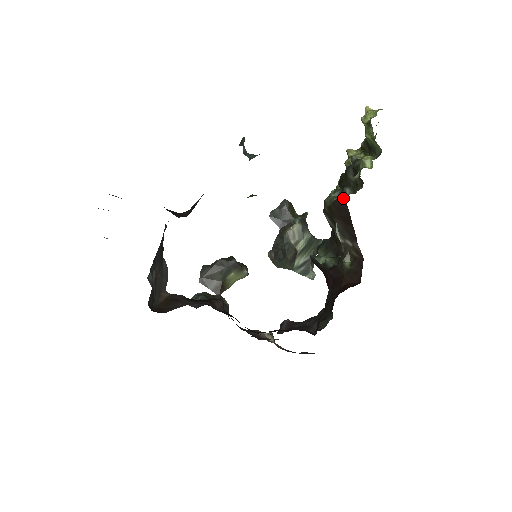
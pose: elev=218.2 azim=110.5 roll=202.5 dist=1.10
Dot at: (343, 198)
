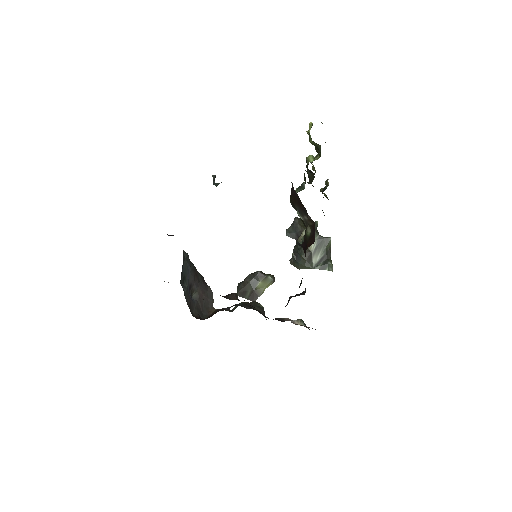
Dot at: (293, 188)
